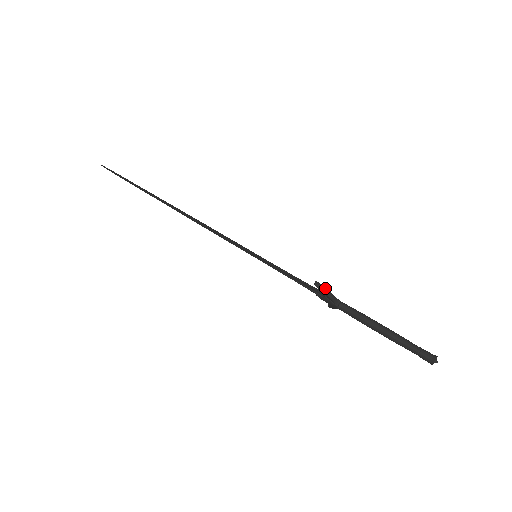
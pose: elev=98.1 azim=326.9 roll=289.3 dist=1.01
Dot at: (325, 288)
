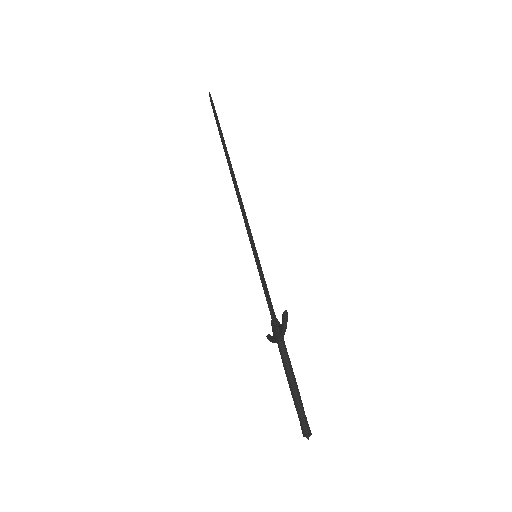
Dot at: (287, 321)
